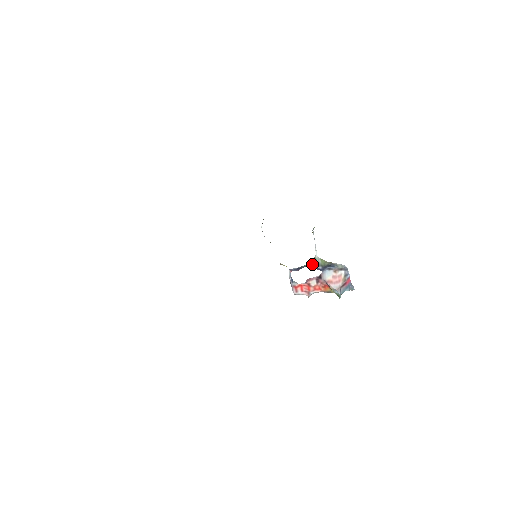
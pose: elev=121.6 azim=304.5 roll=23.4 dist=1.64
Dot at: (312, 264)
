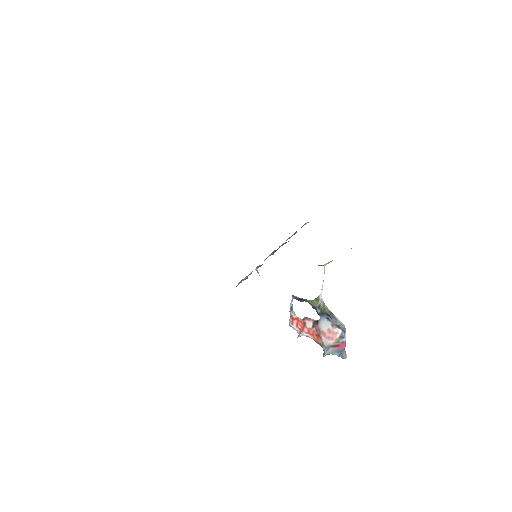
Dot at: (313, 302)
